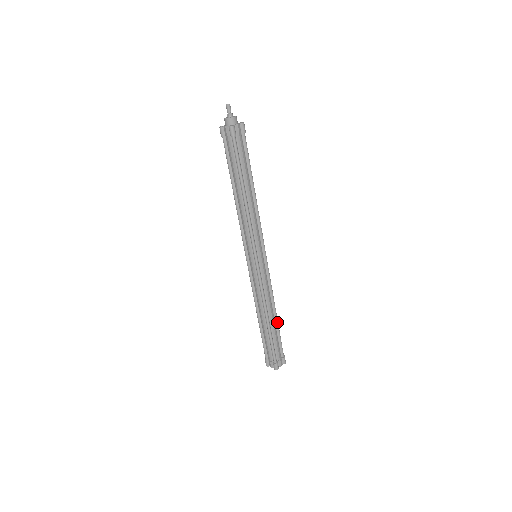
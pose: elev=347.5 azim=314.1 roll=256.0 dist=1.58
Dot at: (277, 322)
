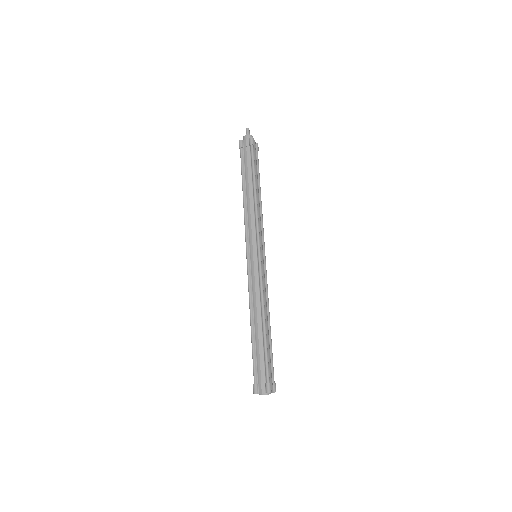
Dot at: (270, 334)
